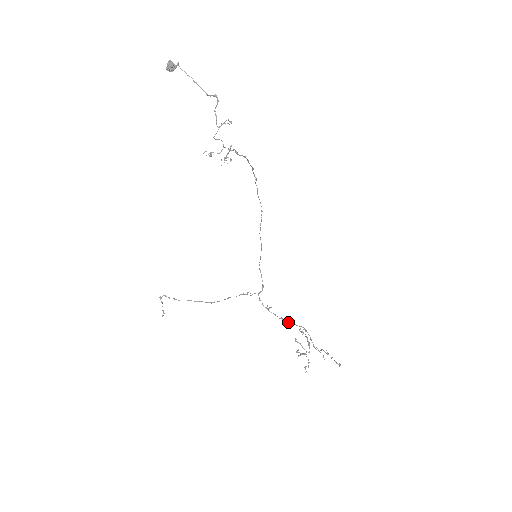
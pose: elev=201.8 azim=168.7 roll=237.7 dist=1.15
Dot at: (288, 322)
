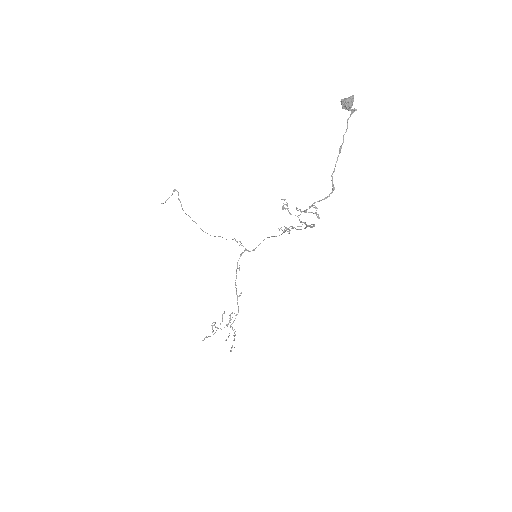
Dot at: (236, 293)
